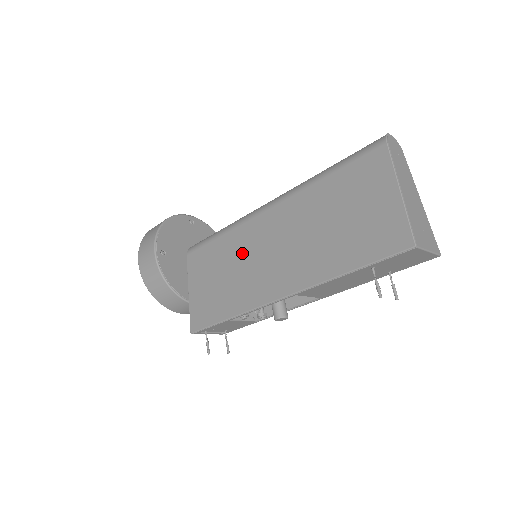
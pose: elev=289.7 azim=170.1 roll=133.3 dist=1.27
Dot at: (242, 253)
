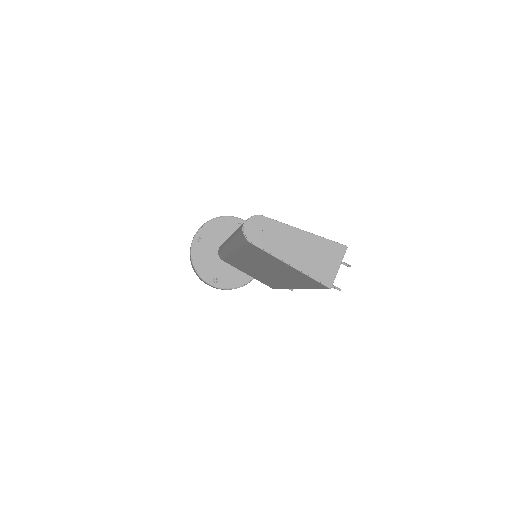
Dot at: (250, 268)
